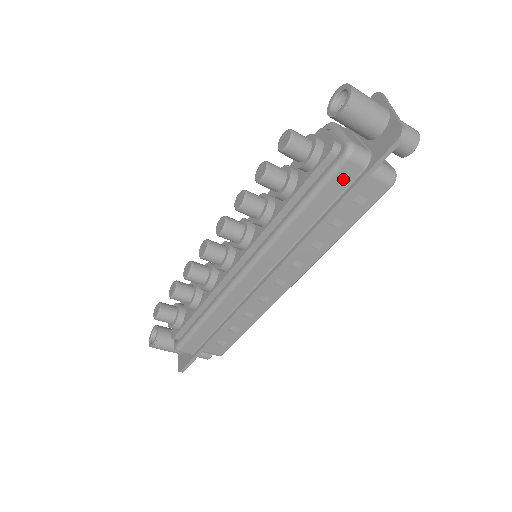
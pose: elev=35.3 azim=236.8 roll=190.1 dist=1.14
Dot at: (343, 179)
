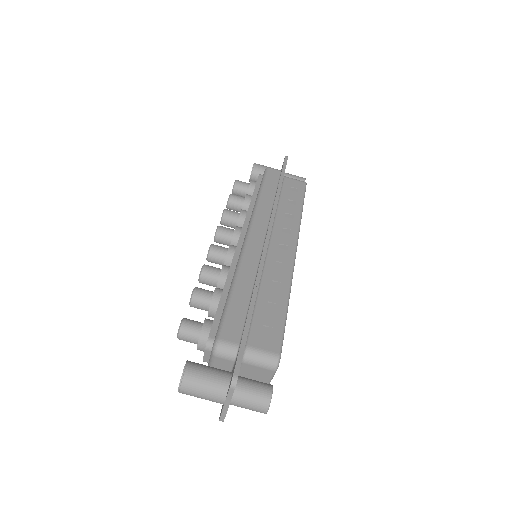
Dot at: (273, 176)
